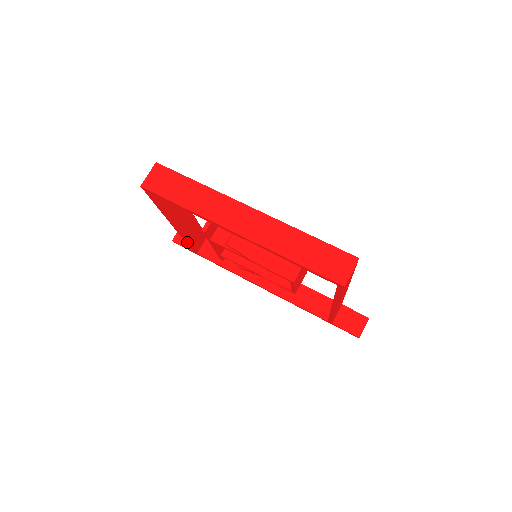
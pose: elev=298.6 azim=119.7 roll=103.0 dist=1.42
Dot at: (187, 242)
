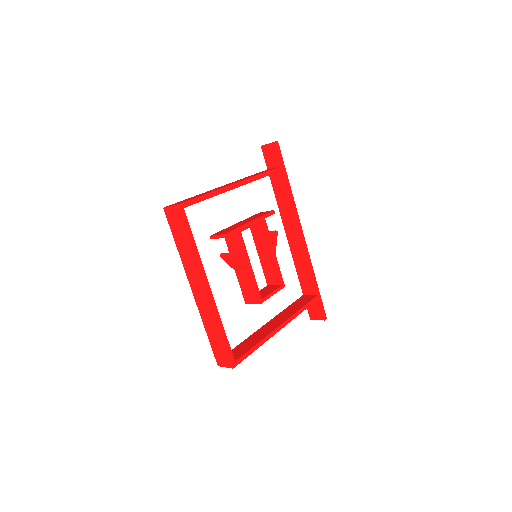
Dot at: occluded
